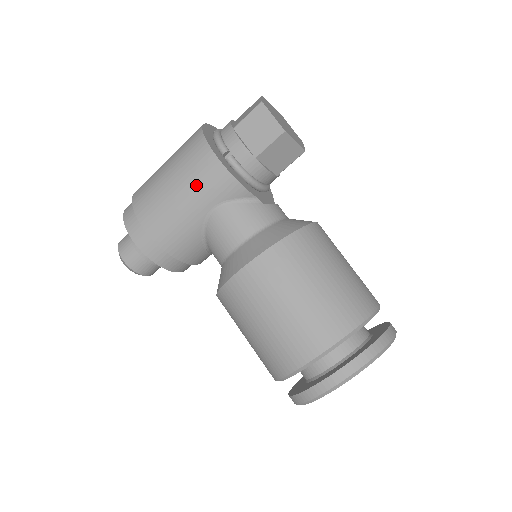
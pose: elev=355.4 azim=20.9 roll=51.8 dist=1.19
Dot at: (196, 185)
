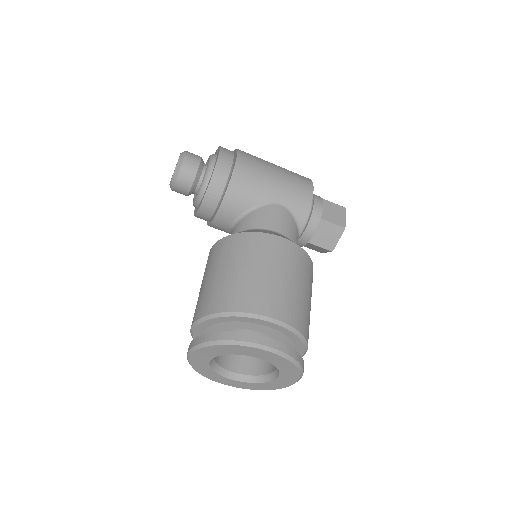
Dot at: (289, 186)
